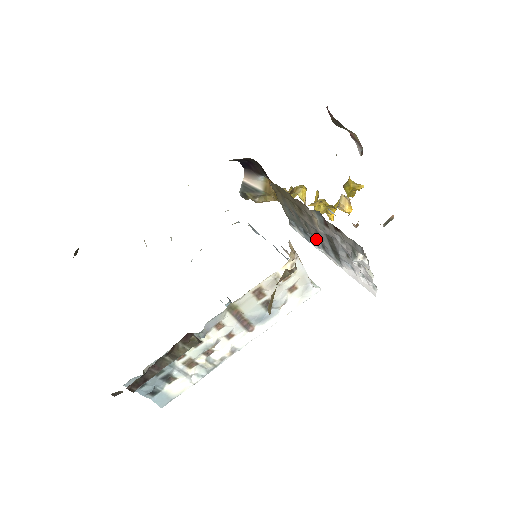
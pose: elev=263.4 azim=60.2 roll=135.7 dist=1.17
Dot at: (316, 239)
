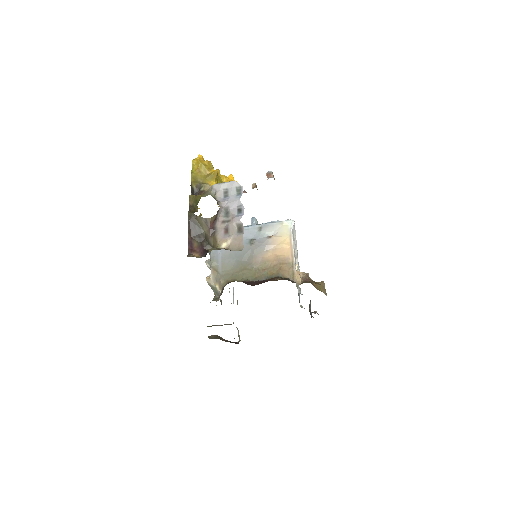
Dot at: occluded
